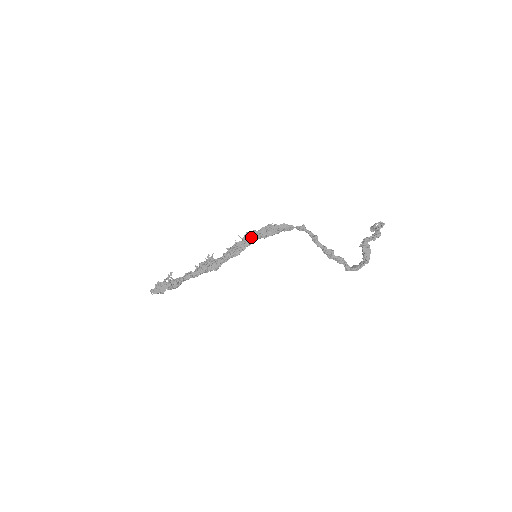
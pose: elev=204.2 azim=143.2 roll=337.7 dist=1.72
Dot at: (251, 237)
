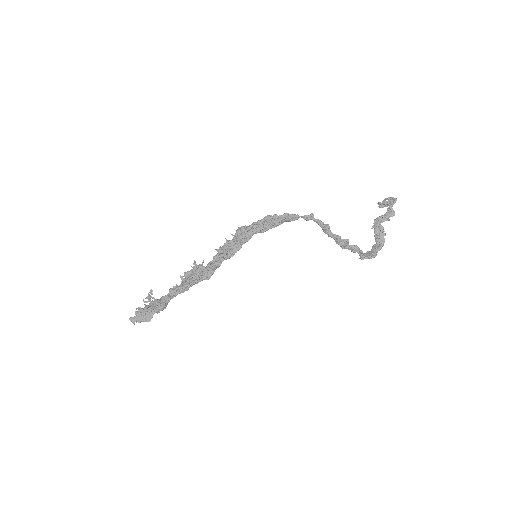
Dot at: (246, 233)
